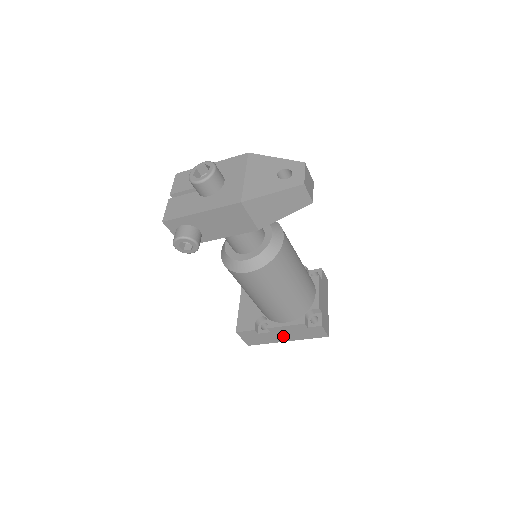
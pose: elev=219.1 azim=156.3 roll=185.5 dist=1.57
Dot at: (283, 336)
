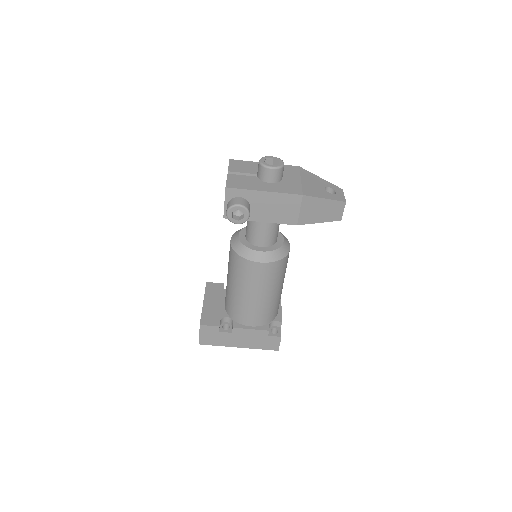
Dot at: (240, 340)
